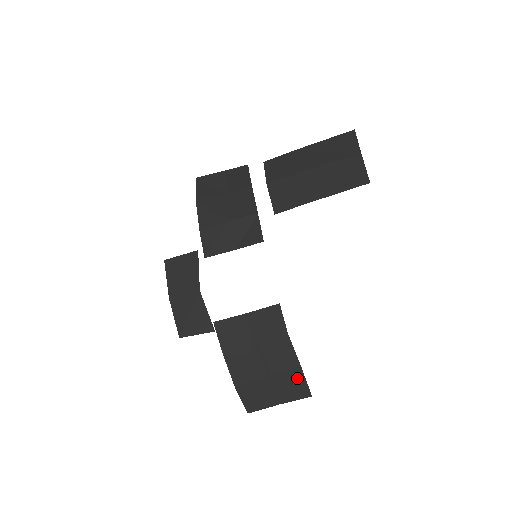
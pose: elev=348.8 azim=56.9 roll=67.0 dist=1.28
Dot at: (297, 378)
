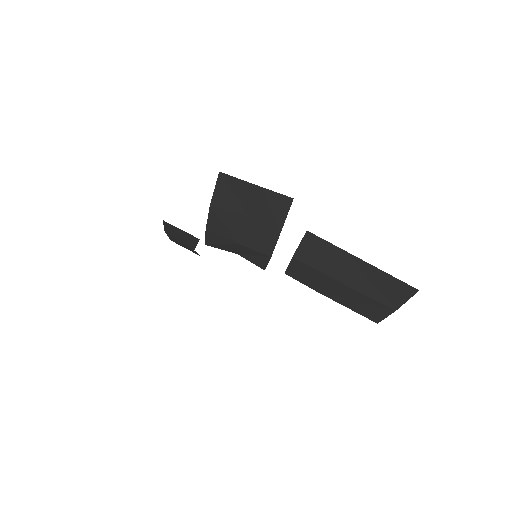
Dot at: occluded
